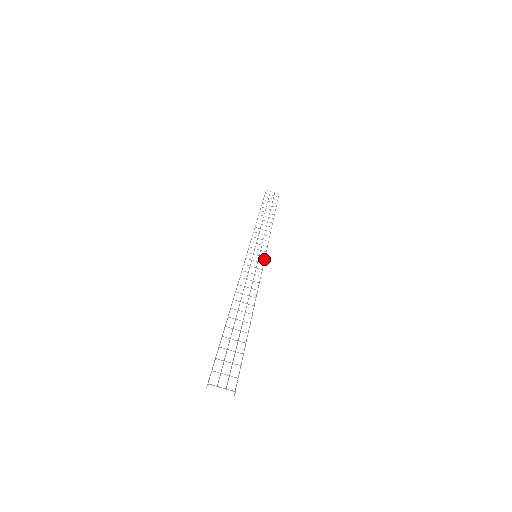
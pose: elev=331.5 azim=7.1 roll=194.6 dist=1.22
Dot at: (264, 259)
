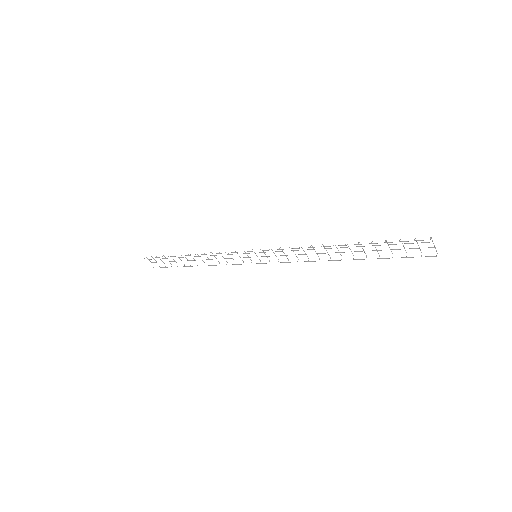
Dot at: occluded
